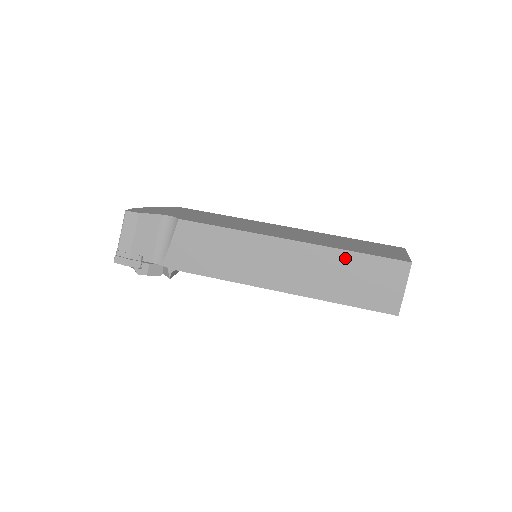
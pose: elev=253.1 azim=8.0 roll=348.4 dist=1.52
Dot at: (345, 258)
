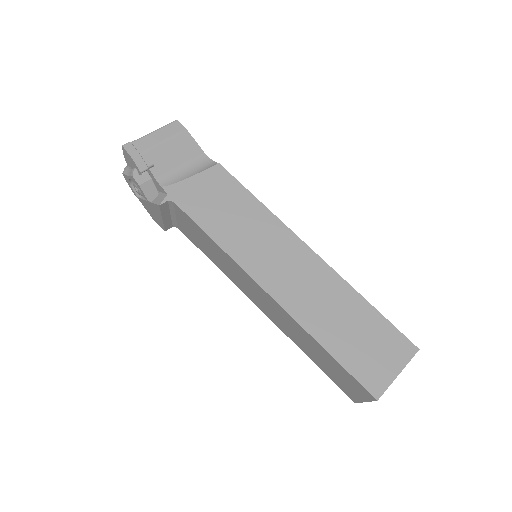
Dot at: (356, 303)
